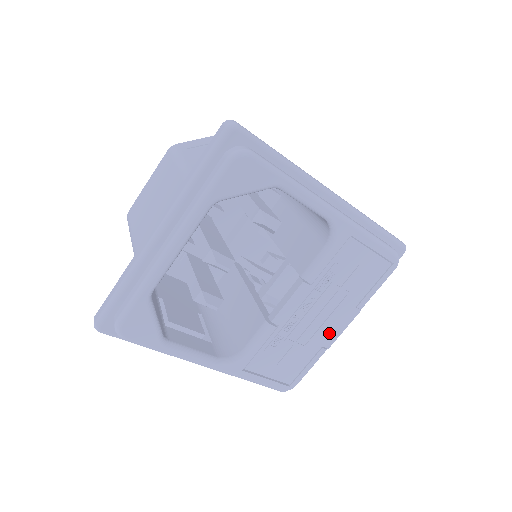
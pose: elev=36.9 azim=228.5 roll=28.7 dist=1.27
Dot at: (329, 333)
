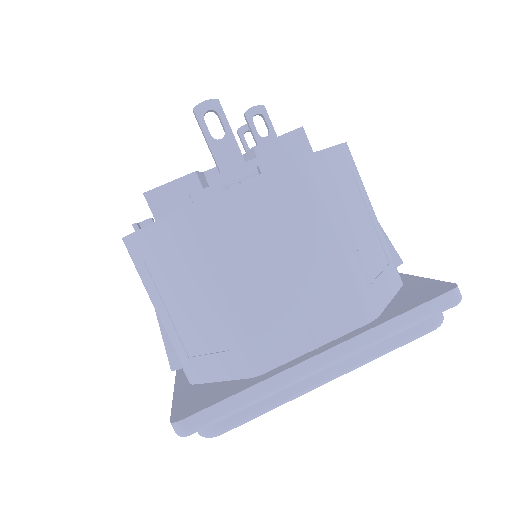
Dot at: occluded
